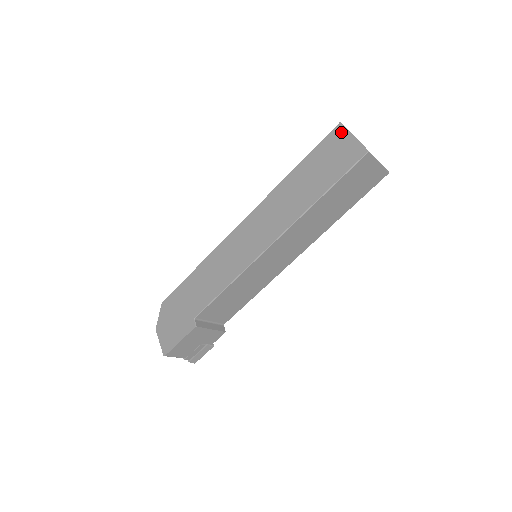
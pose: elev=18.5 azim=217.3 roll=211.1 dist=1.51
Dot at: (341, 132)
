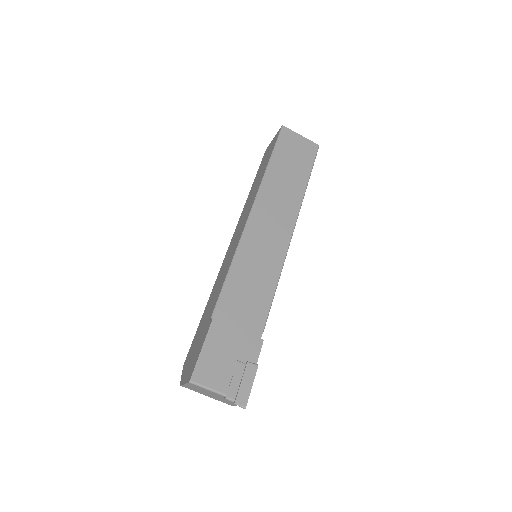
Dot at: (267, 149)
